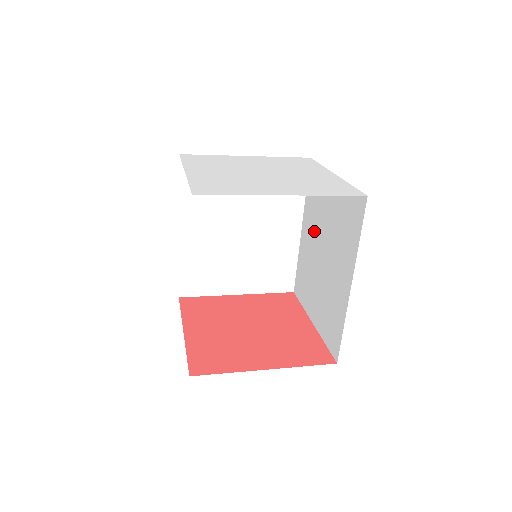
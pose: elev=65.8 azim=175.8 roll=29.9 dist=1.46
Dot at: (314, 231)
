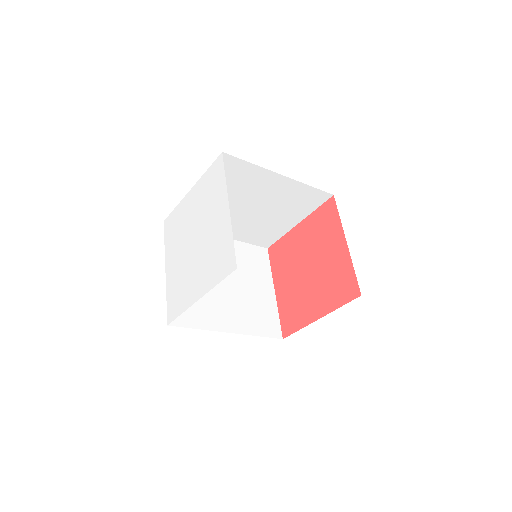
Dot at: occluded
